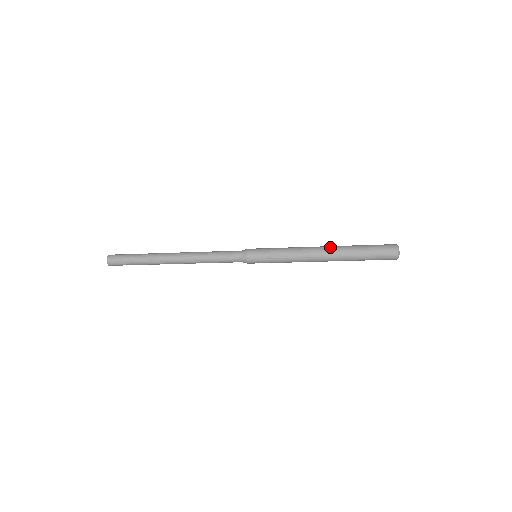
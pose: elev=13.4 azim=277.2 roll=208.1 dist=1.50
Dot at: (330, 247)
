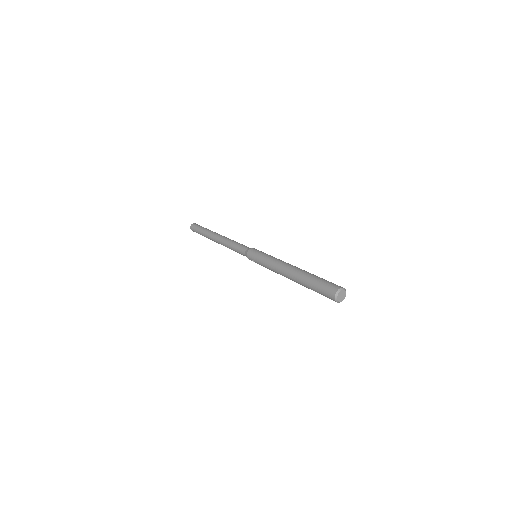
Dot at: (295, 268)
